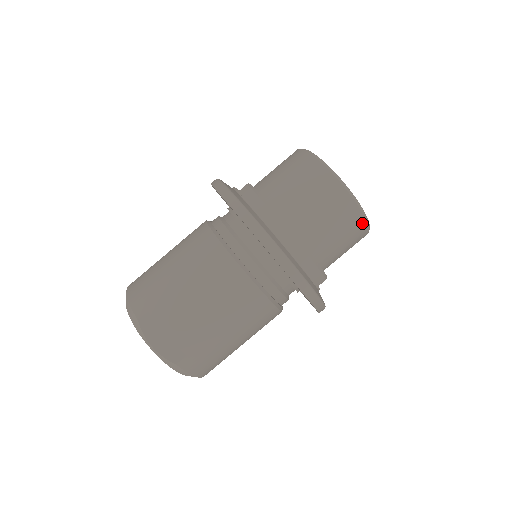
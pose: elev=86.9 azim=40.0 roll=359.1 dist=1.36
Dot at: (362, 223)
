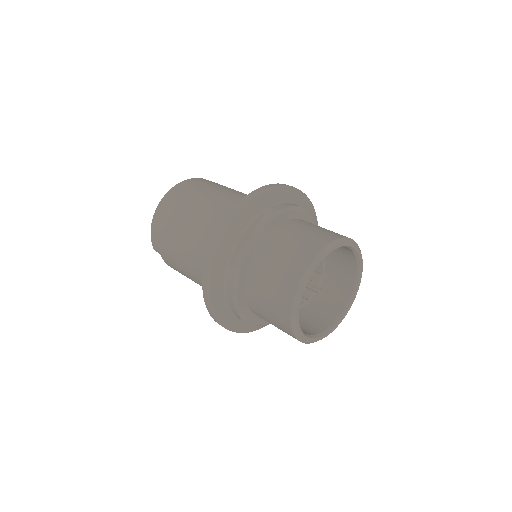
Dot at: occluded
